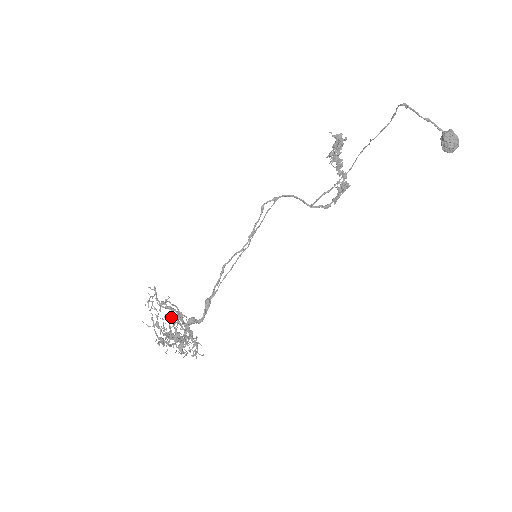
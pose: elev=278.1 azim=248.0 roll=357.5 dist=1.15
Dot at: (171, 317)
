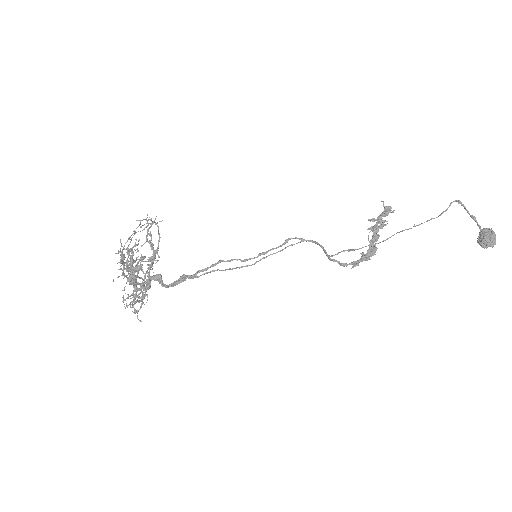
Dot at: (145, 257)
